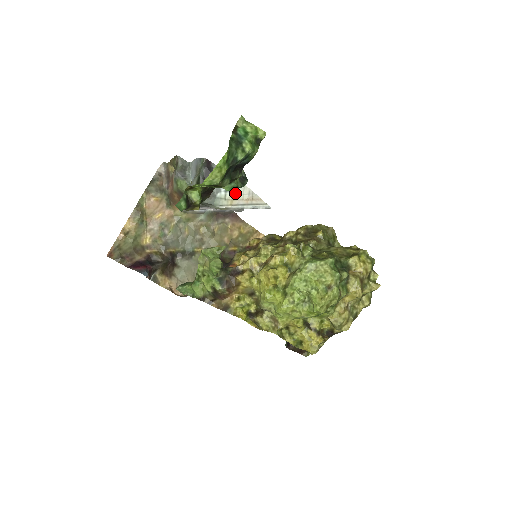
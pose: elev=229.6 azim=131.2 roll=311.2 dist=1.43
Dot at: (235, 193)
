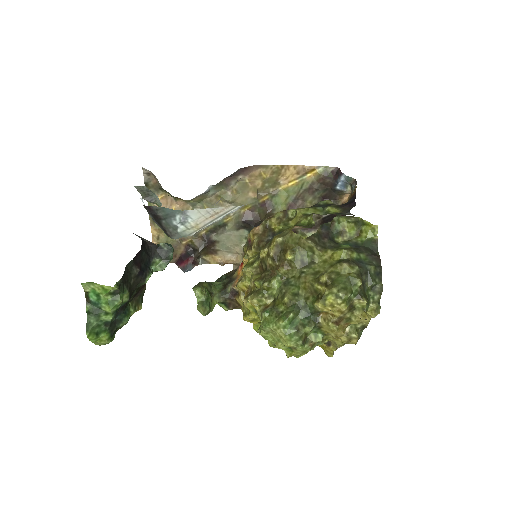
Dot at: (194, 219)
